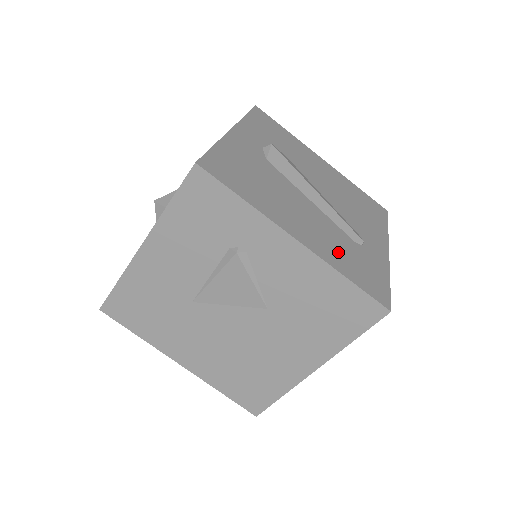
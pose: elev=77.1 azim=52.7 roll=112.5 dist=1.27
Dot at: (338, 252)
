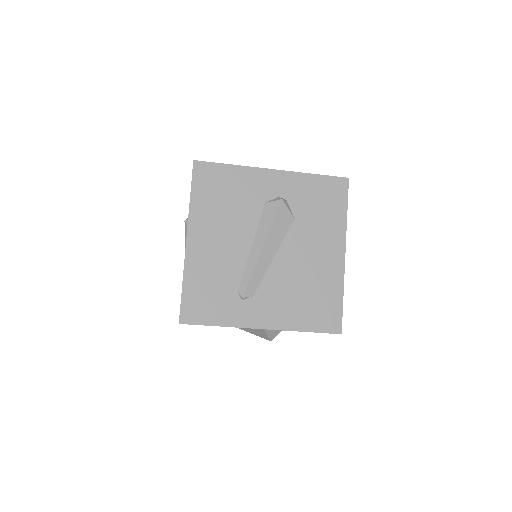
Dot at: (207, 275)
